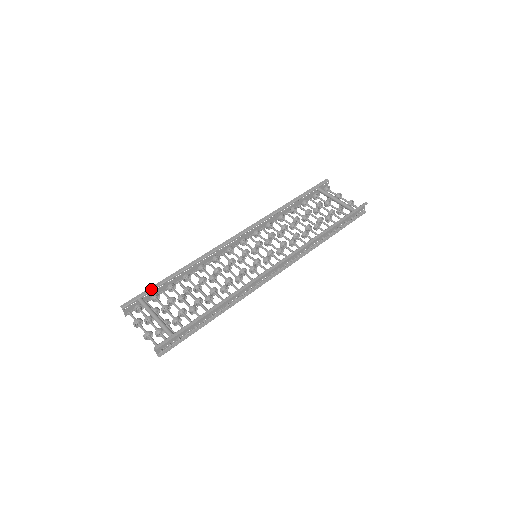
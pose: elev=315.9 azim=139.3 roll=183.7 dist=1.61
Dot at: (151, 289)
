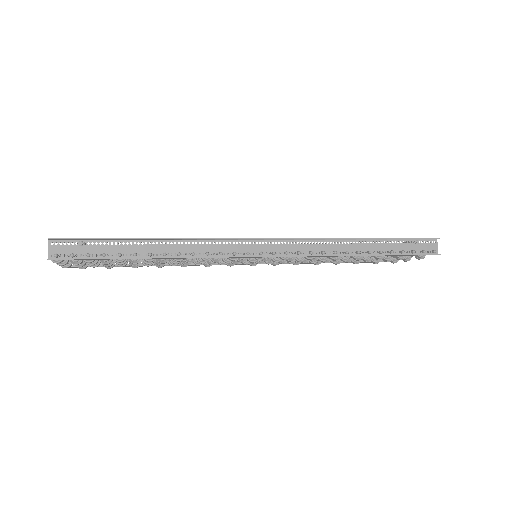
Dot at: occluded
